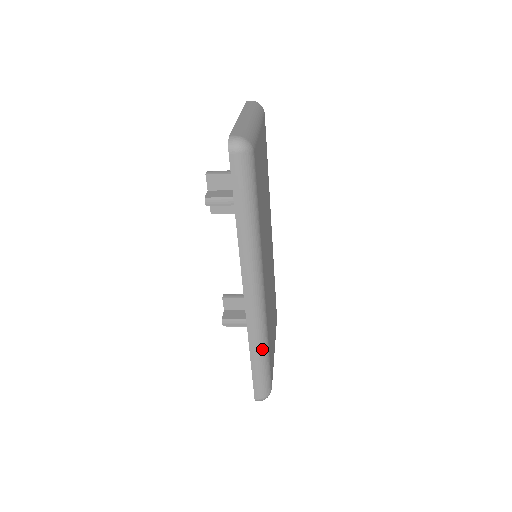
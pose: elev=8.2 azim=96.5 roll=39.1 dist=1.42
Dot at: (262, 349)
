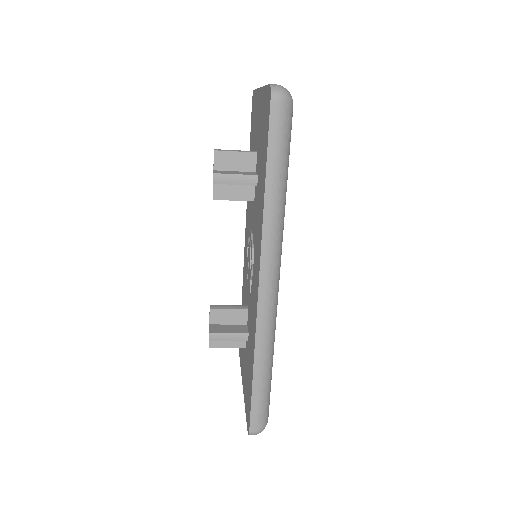
Dot at: (268, 360)
